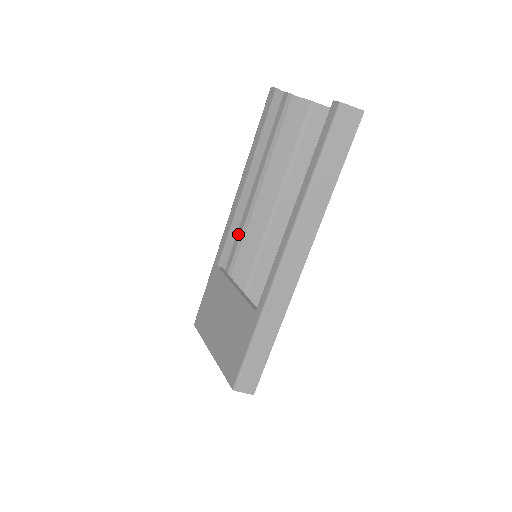
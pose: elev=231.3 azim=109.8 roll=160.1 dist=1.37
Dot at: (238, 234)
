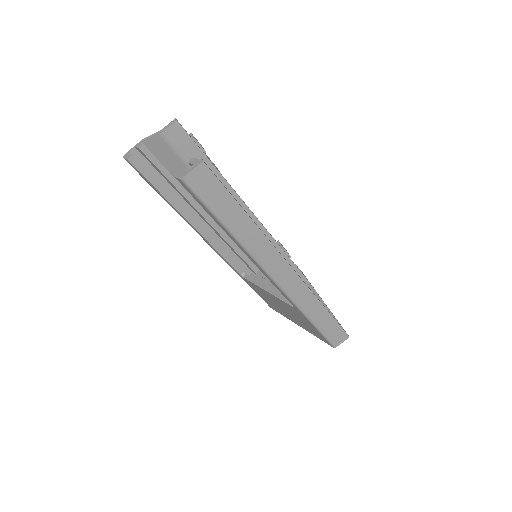
Dot at: (229, 247)
